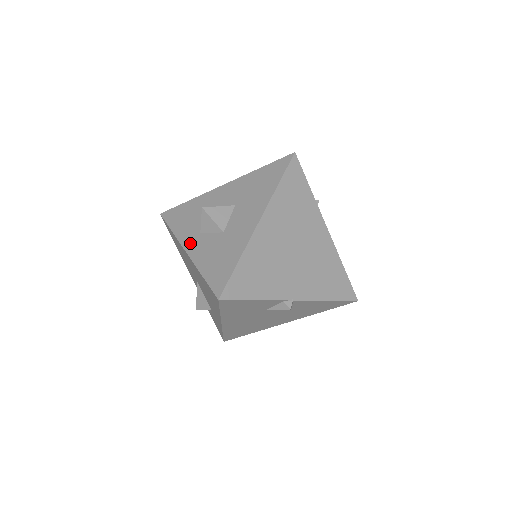
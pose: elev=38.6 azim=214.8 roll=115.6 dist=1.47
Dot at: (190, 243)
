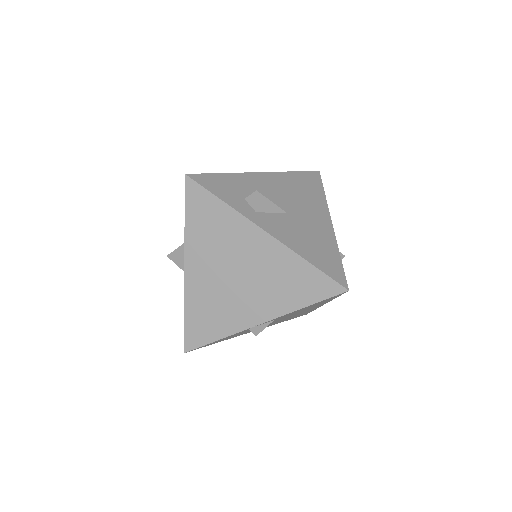
Dot at: occluded
